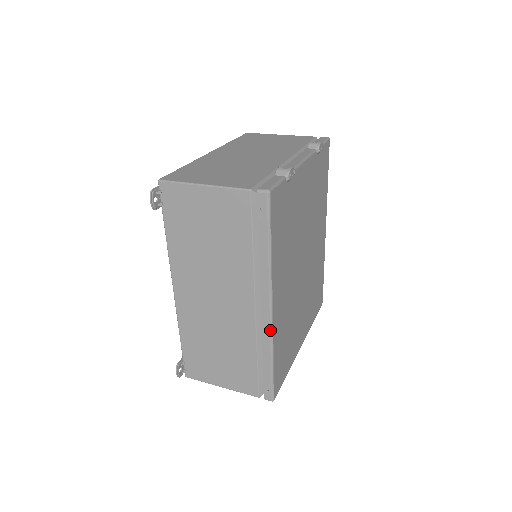
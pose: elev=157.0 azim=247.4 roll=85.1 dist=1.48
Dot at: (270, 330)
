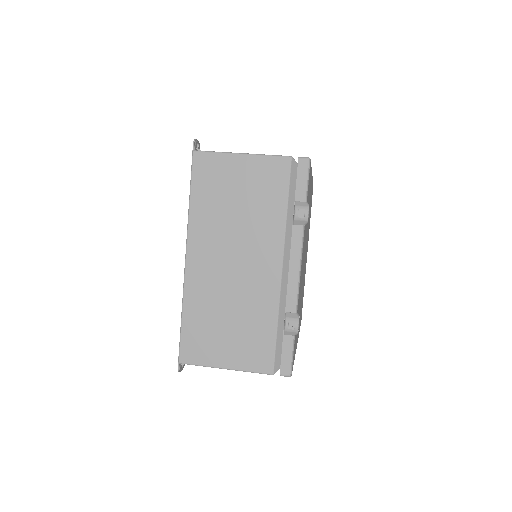
Dot at: occluded
